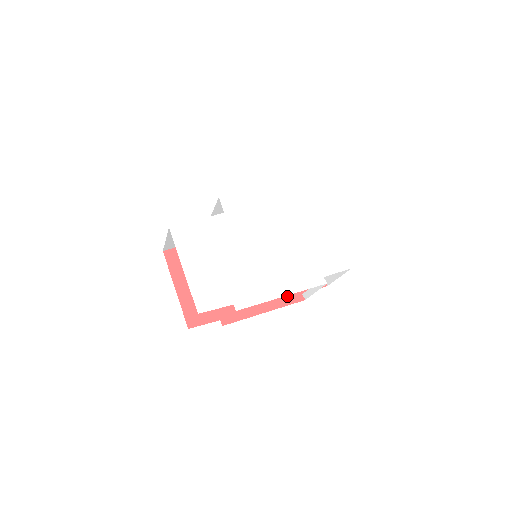
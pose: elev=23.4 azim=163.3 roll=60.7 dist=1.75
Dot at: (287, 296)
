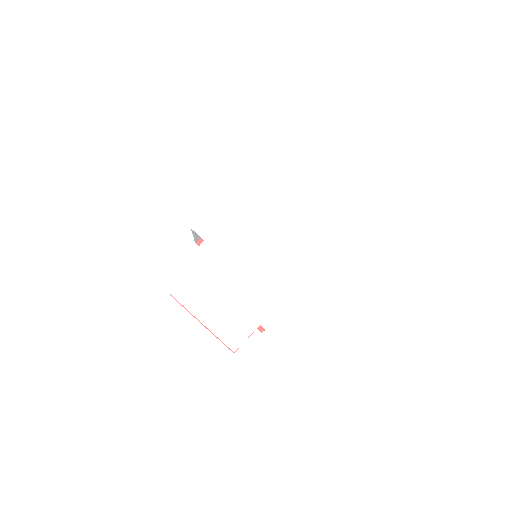
Dot at: occluded
